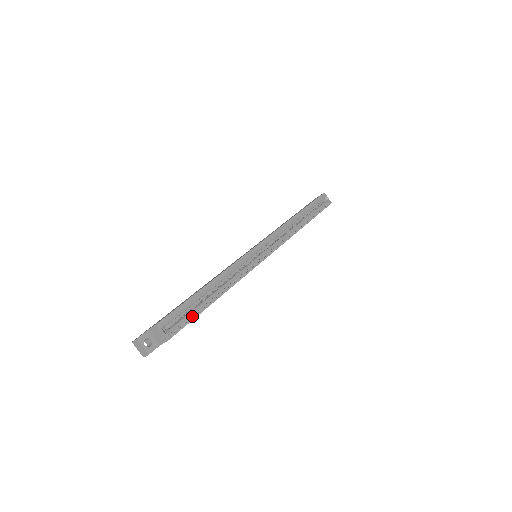
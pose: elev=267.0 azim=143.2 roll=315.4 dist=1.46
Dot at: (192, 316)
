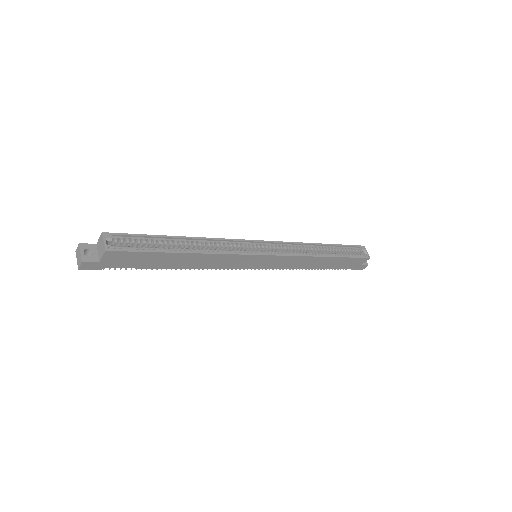
Dot at: (147, 250)
